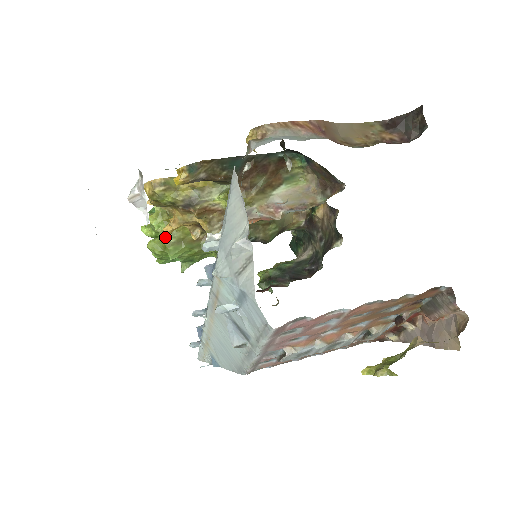
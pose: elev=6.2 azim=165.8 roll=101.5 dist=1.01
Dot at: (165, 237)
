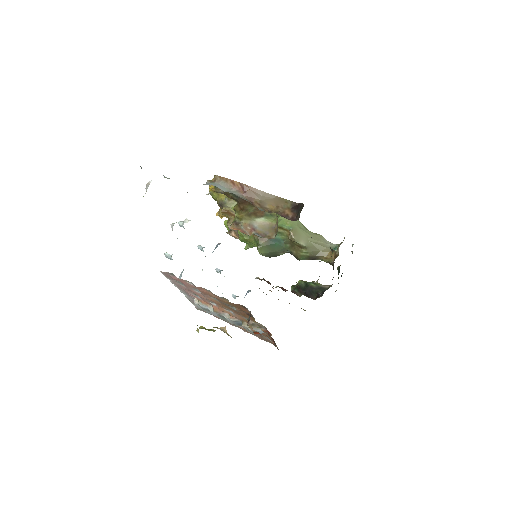
Dot at: occluded
